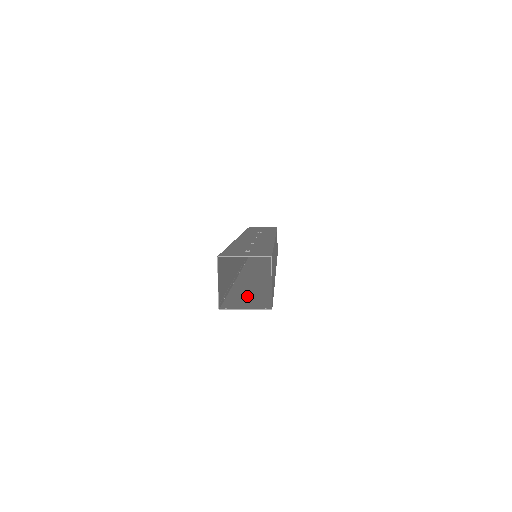
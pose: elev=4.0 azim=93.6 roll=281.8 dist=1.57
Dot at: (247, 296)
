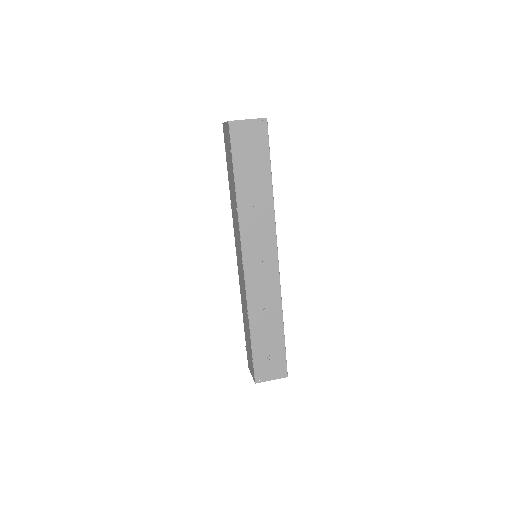
Dot at: occluded
